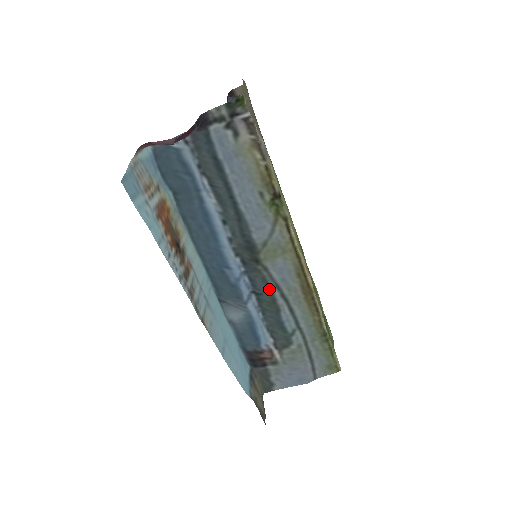
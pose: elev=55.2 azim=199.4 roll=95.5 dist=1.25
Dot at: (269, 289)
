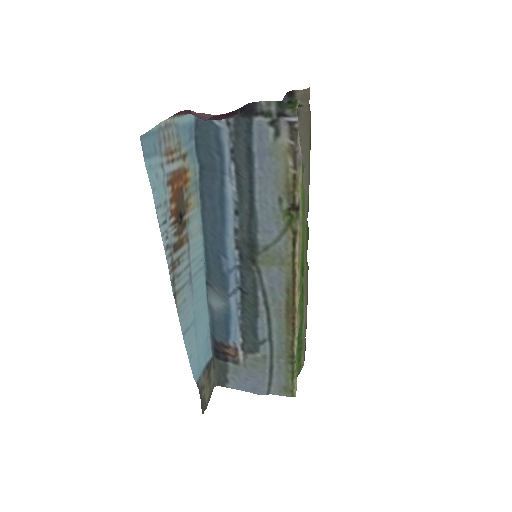
Dot at: (255, 292)
